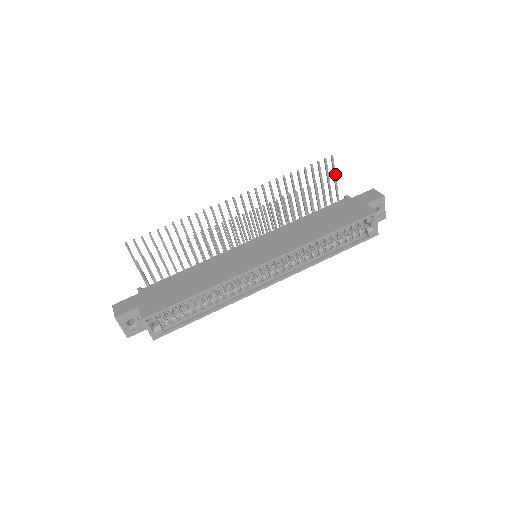
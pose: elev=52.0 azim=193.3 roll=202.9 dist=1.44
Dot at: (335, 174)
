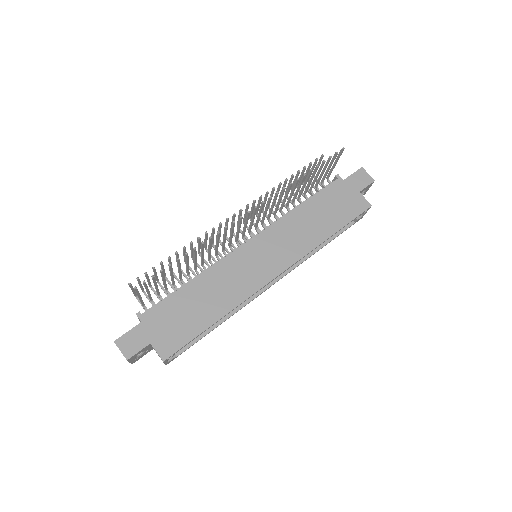
Dot at: (337, 161)
